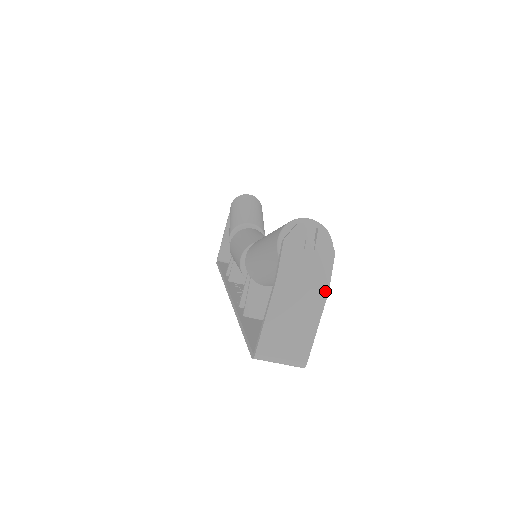
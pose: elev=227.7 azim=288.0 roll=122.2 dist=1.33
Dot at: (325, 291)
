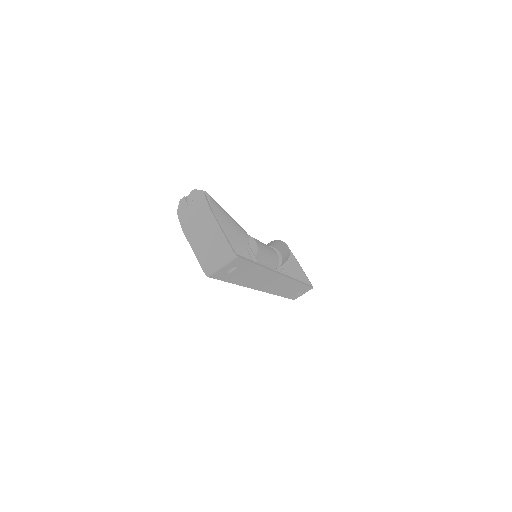
Dot at: (208, 211)
